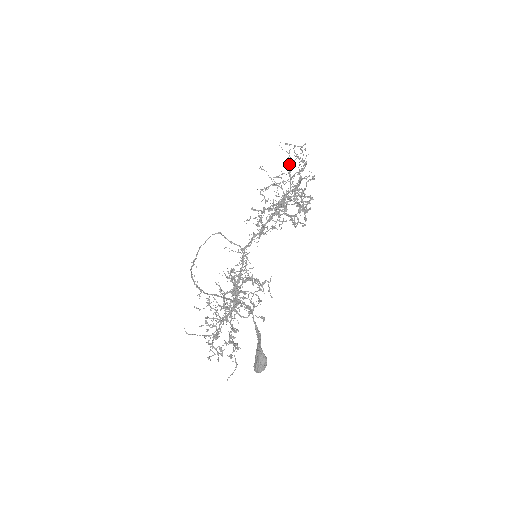
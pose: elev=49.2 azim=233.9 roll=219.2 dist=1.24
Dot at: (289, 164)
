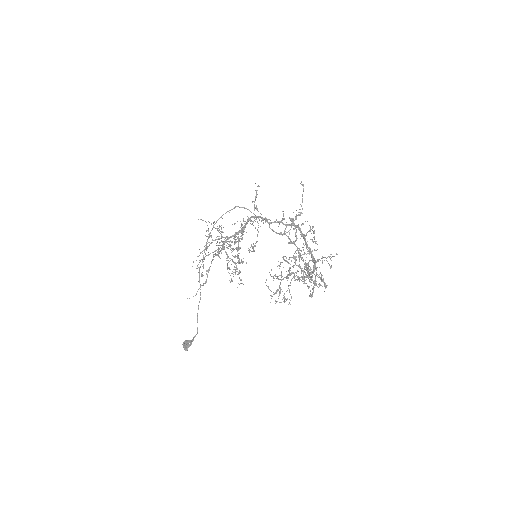
Dot at: (322, 261)
